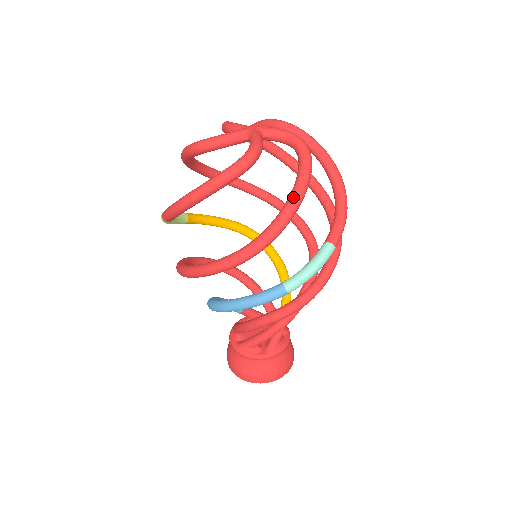
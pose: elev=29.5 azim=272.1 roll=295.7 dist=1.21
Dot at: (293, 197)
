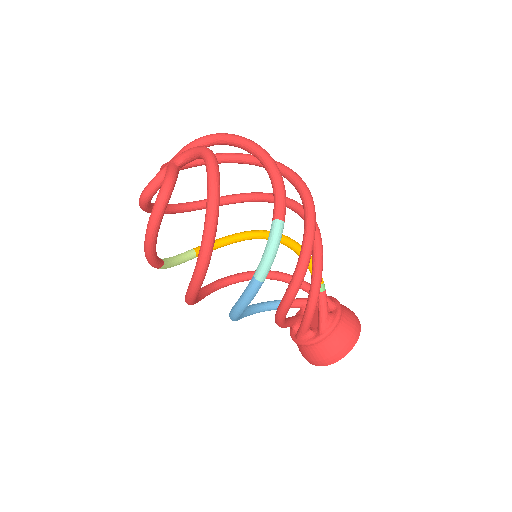
Dot at: (207, 203)
